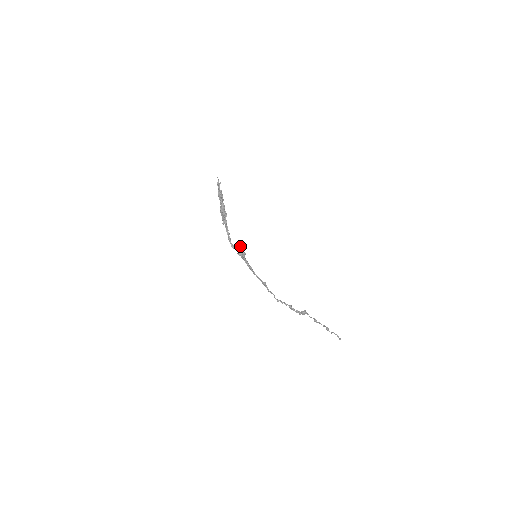
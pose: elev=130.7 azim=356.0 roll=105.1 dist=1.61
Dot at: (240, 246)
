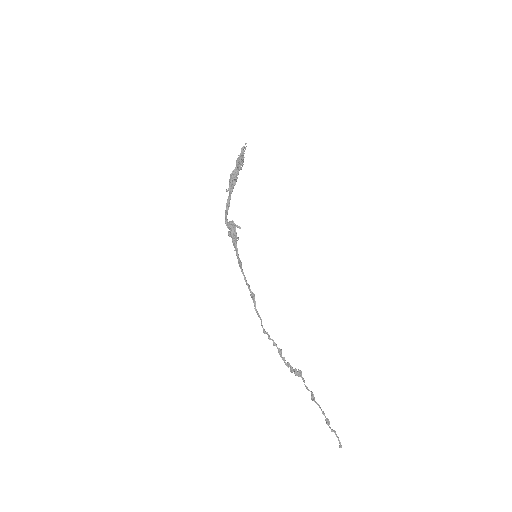
Dot at: (233, 221)
